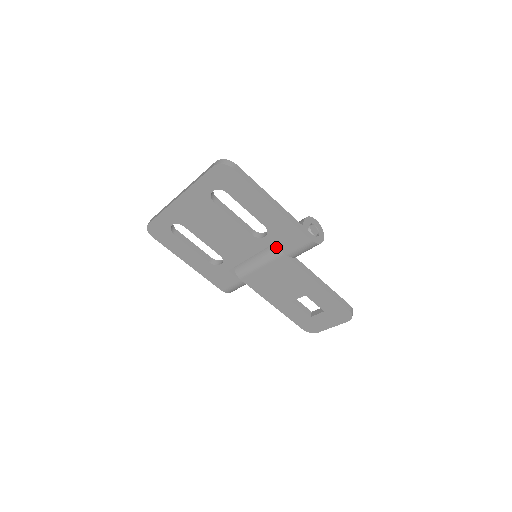
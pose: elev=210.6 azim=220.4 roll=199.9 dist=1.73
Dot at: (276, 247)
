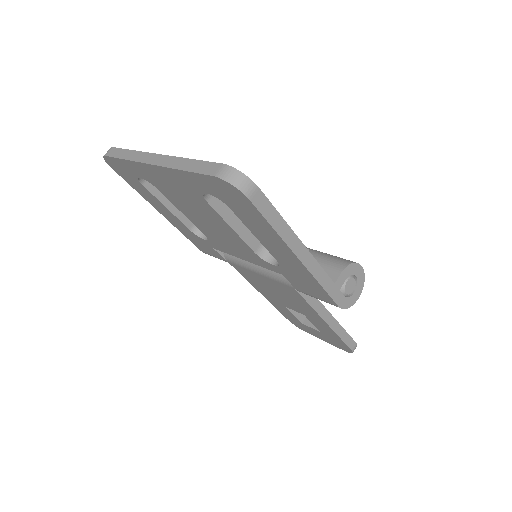
Dot at: occluded
